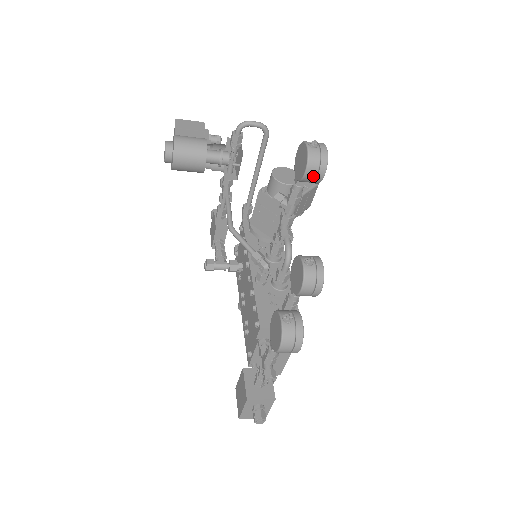
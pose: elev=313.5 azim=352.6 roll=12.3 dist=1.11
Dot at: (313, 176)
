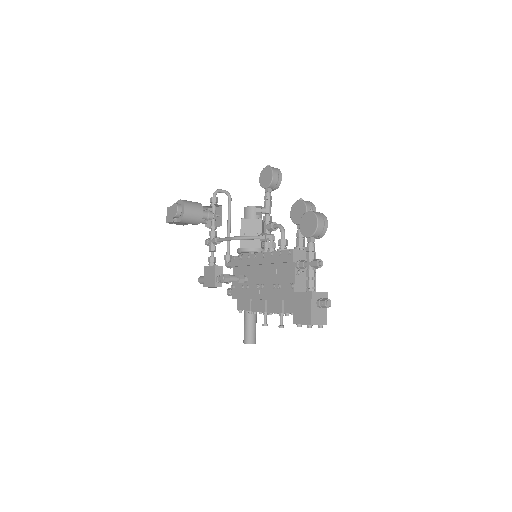
Dot at: (277, 178)
